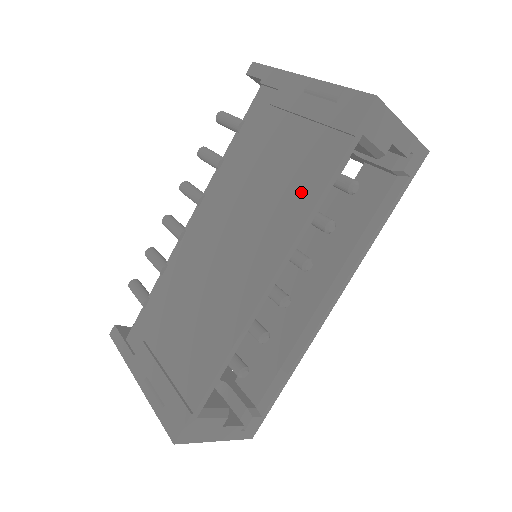
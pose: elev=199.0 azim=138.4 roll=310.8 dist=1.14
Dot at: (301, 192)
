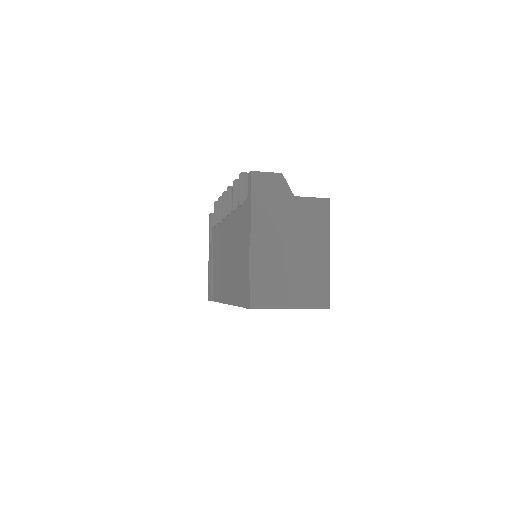
Dot at: (236, 291)
